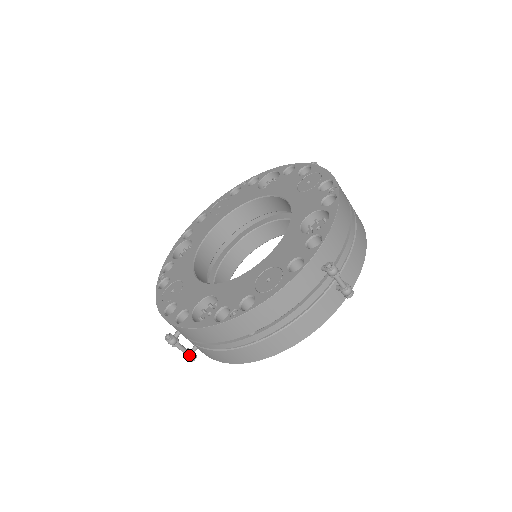
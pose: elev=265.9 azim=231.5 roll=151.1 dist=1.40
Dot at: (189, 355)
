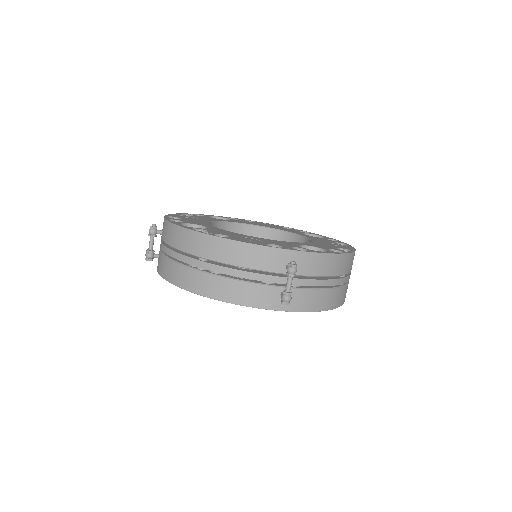
Dot at: (150, 253)
